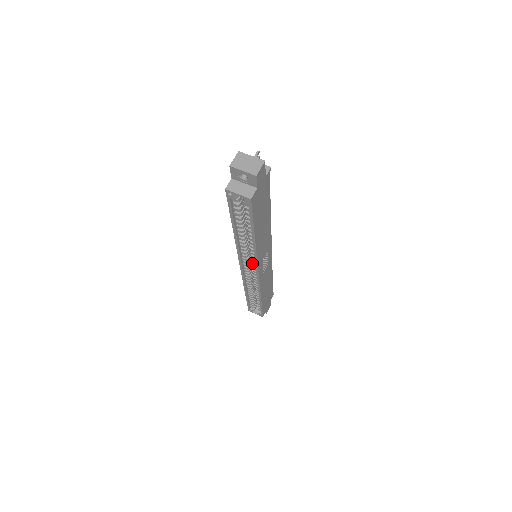
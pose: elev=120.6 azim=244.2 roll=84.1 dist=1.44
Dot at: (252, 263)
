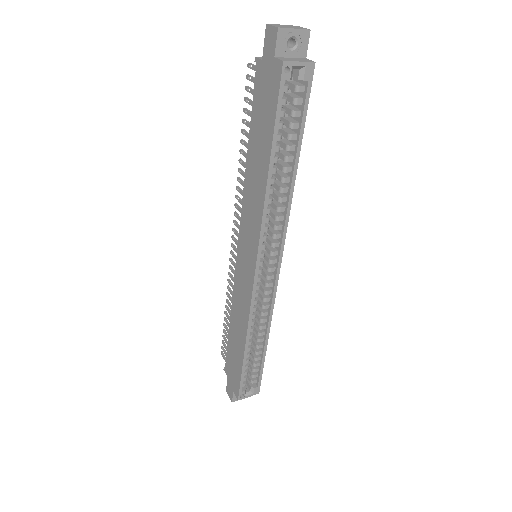
Dot at: (270, 251)
